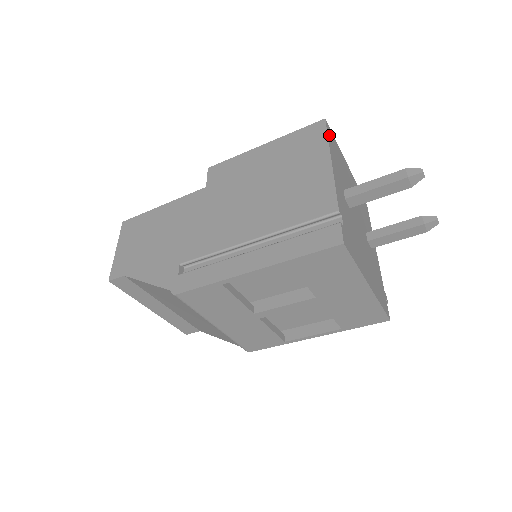
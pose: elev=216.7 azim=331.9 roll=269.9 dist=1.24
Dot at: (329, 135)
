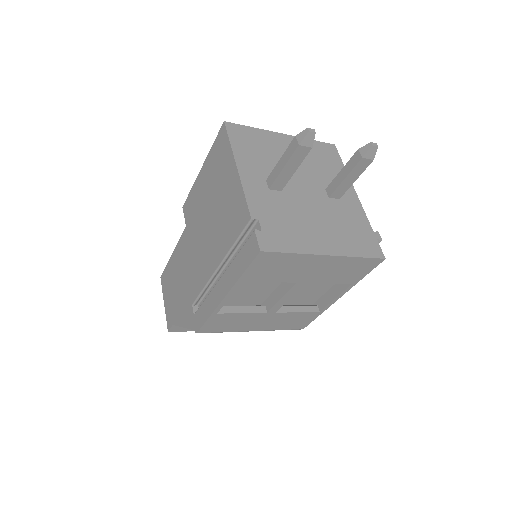
Dot at: (233, 135)
